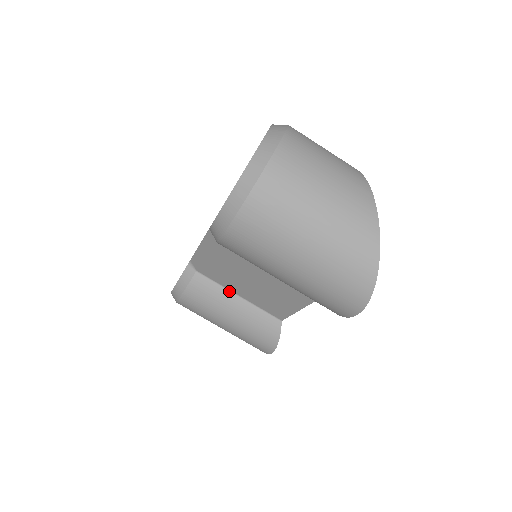
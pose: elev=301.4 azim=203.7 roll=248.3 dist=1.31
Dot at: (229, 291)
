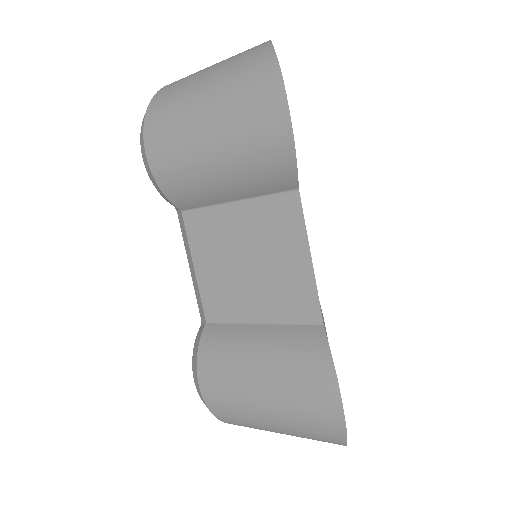
Dot at: (245, 324)
